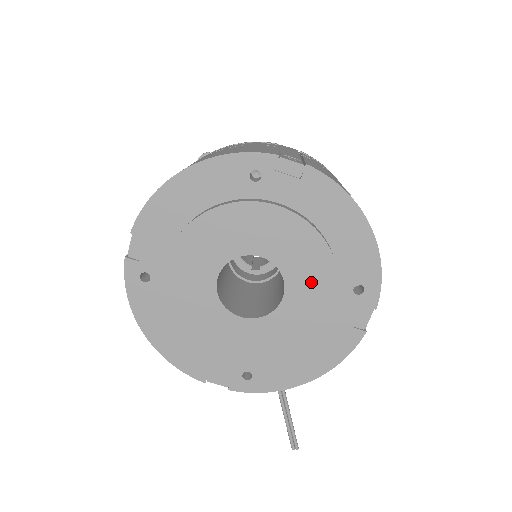
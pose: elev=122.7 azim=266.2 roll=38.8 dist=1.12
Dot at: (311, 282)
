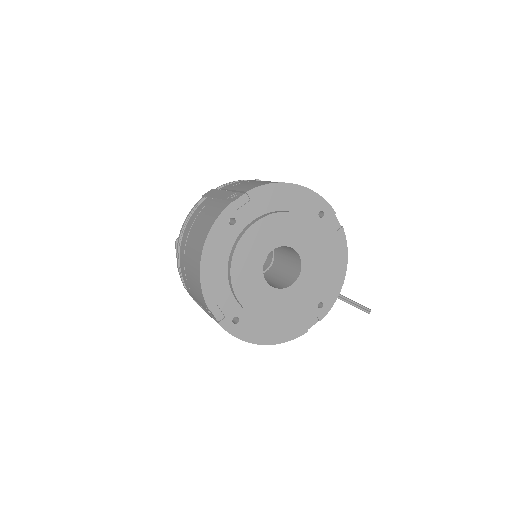
Dot at: (302, 235)
